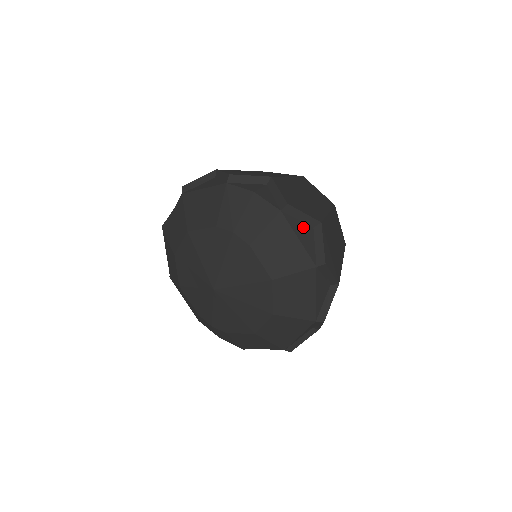
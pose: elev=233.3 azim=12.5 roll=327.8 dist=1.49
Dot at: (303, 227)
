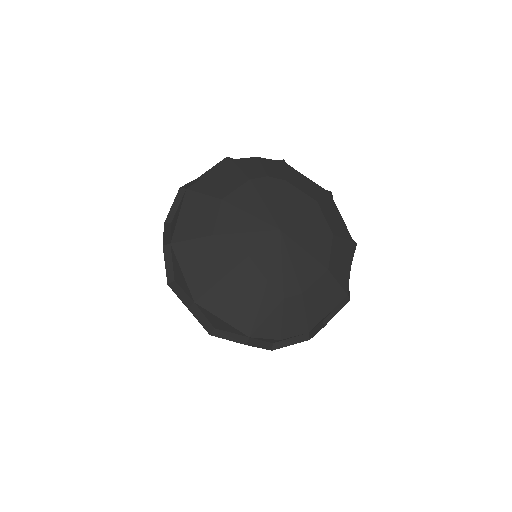
Dot at: occluded
